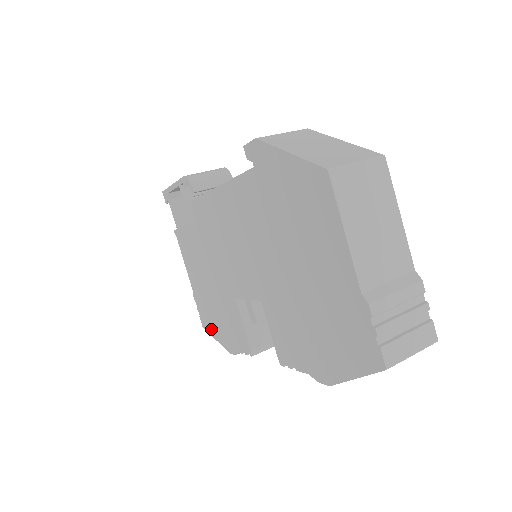
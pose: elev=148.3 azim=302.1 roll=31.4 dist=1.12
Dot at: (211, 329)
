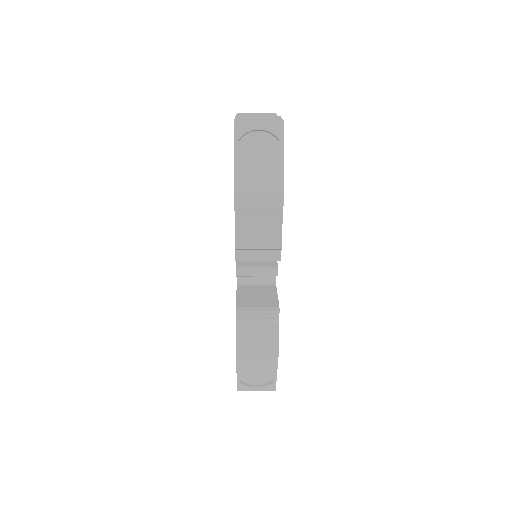
Dot at: occluded
